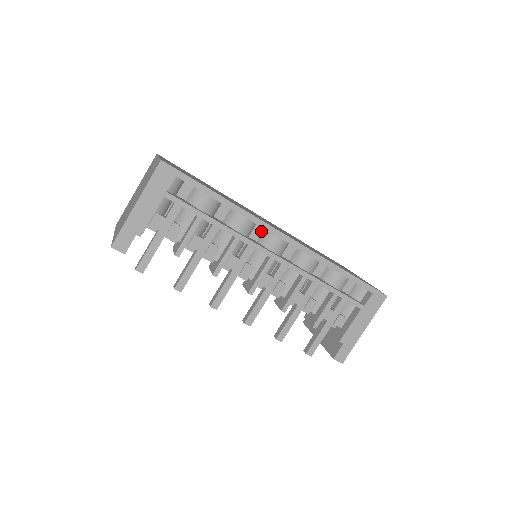
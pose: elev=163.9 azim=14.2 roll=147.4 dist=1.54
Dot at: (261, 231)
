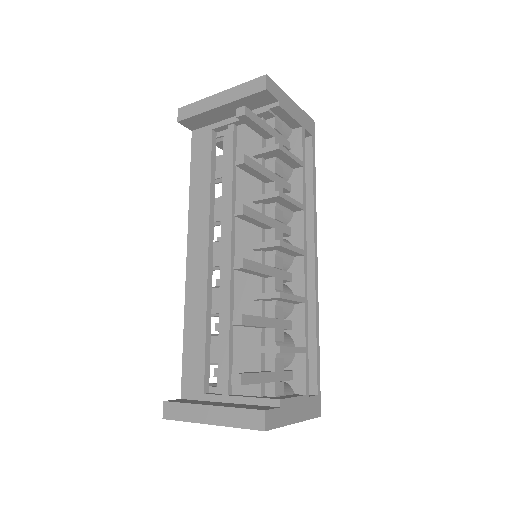
Dot at: occluded
